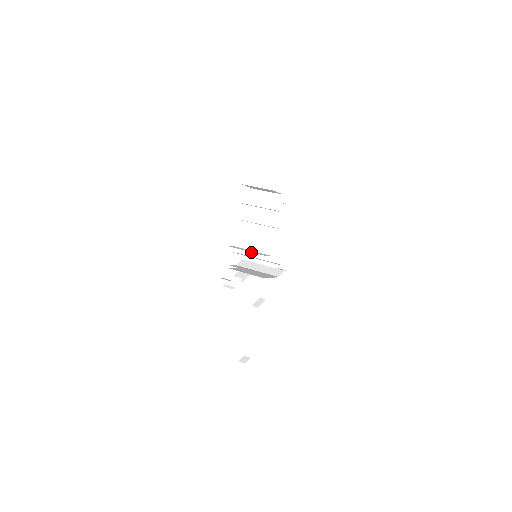
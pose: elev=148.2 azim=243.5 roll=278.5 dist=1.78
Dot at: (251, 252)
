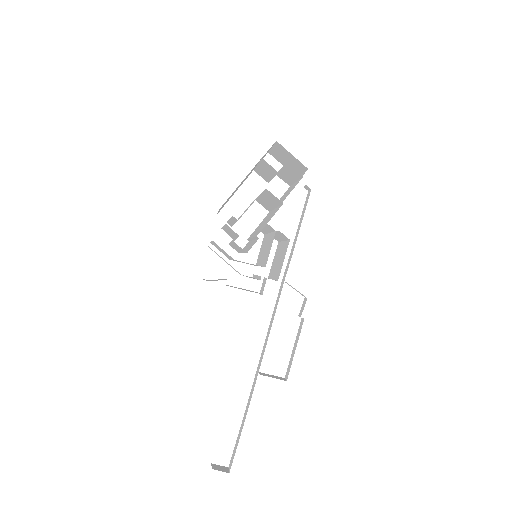
Dot at: (248, 243)
